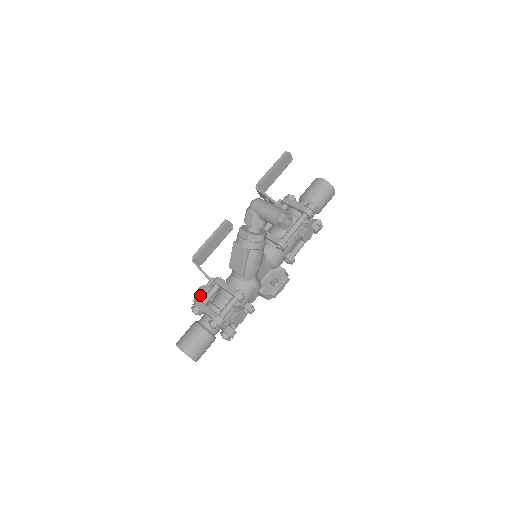
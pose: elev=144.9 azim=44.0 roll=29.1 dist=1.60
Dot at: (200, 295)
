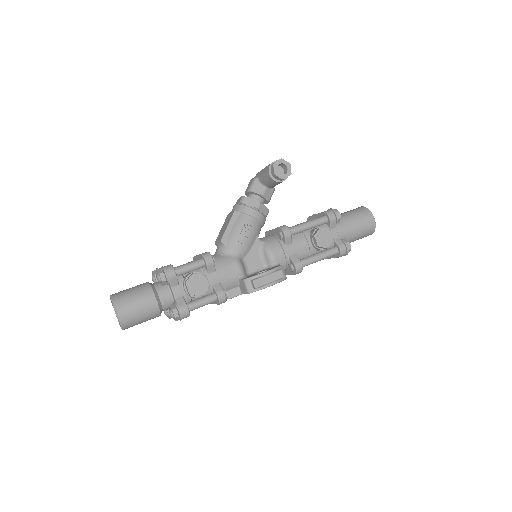
Dot at: occluded
